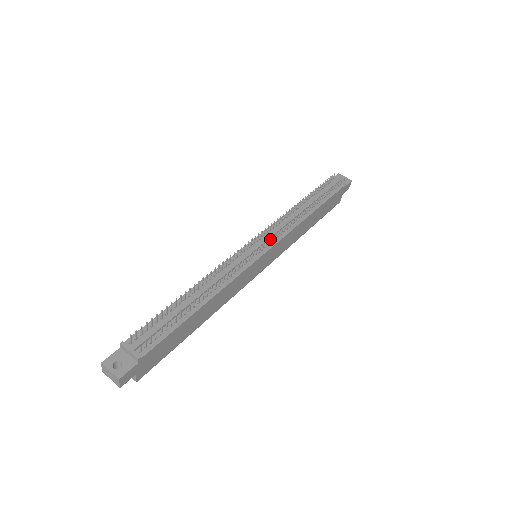
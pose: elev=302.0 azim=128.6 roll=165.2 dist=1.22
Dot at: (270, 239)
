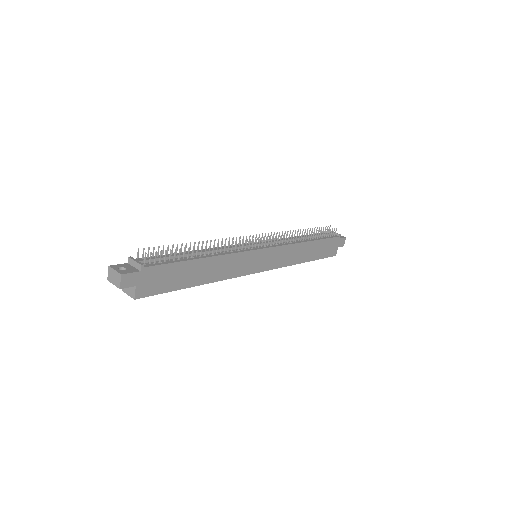
Dot at: occluded
